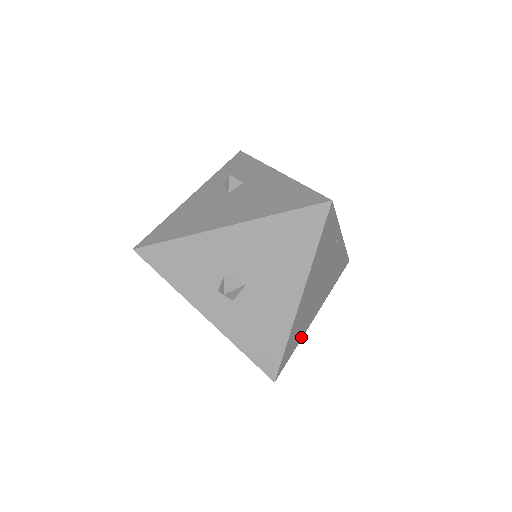
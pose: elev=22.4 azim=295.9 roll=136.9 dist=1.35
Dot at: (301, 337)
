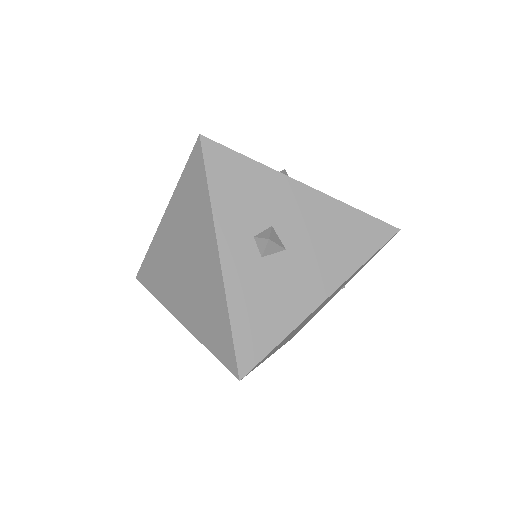
Dot at: (264, 360)
